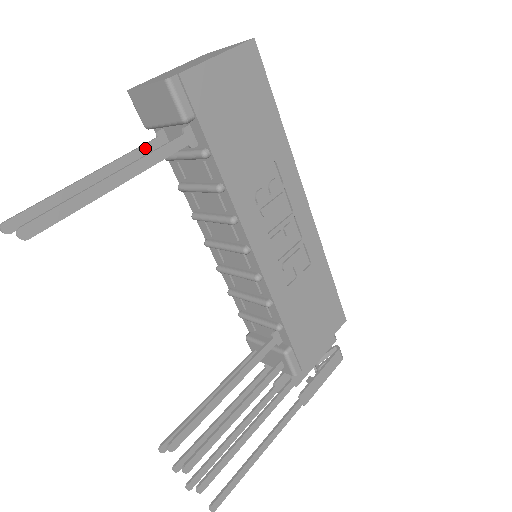
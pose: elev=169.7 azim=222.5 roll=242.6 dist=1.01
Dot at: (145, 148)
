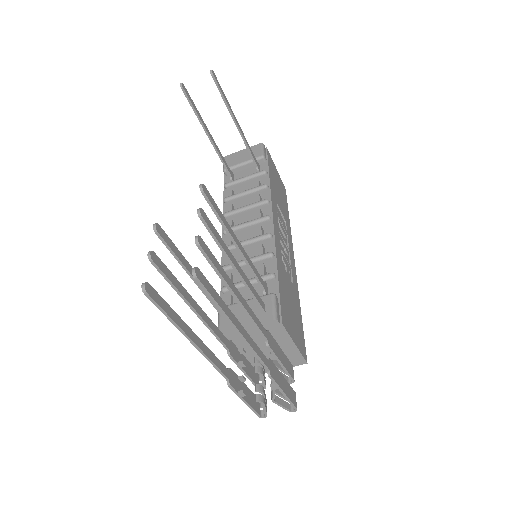
Dot at: (227, 165)
